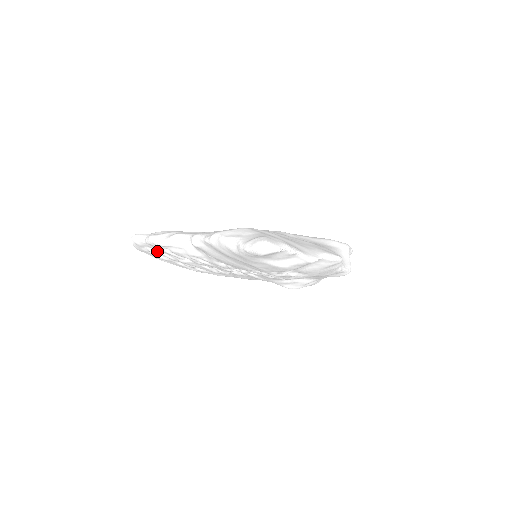
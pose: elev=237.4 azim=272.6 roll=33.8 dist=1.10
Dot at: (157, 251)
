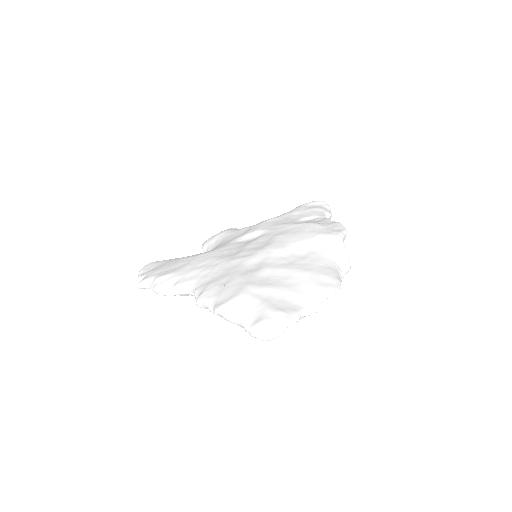
Dot at: occluded
